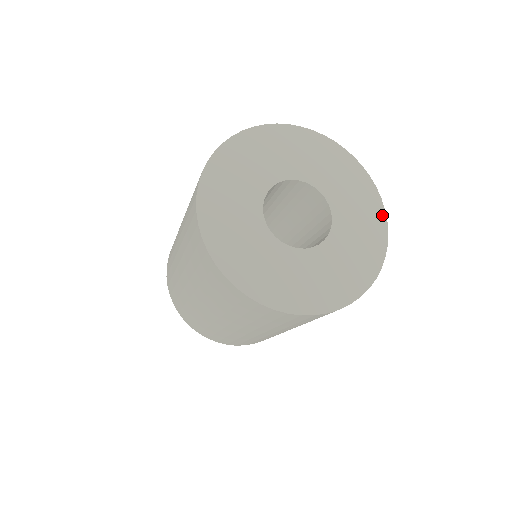
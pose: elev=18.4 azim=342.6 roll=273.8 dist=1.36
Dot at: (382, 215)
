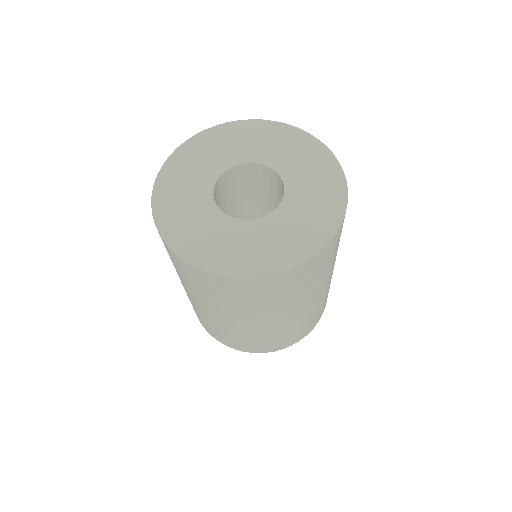
Dot at: (317, 143)
